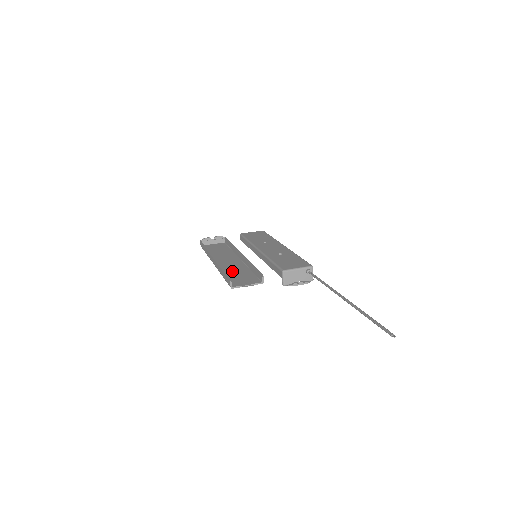
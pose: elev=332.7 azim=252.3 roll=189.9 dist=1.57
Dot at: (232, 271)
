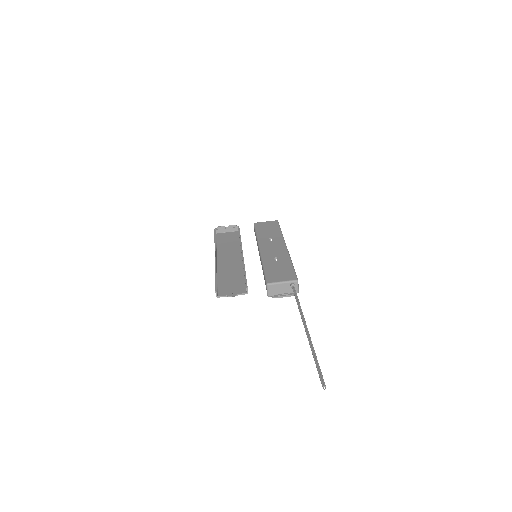
Dot at: (227, 274)
